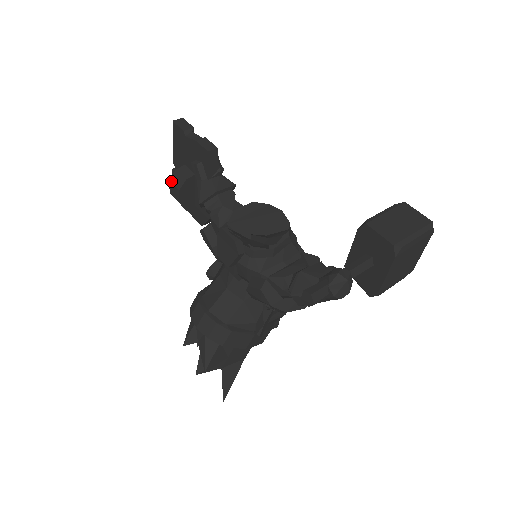
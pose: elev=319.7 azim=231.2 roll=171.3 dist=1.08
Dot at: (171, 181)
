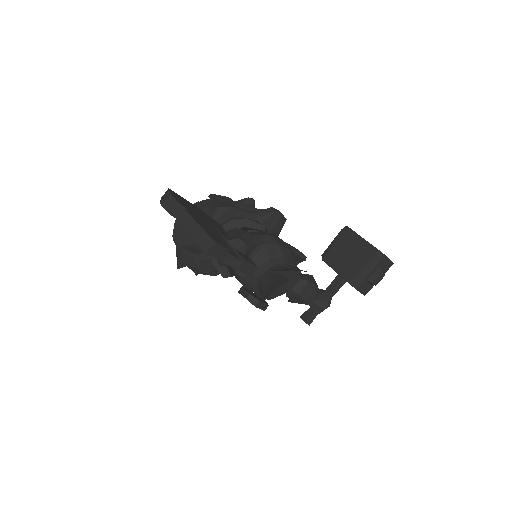
Dot at: (183, 248)
